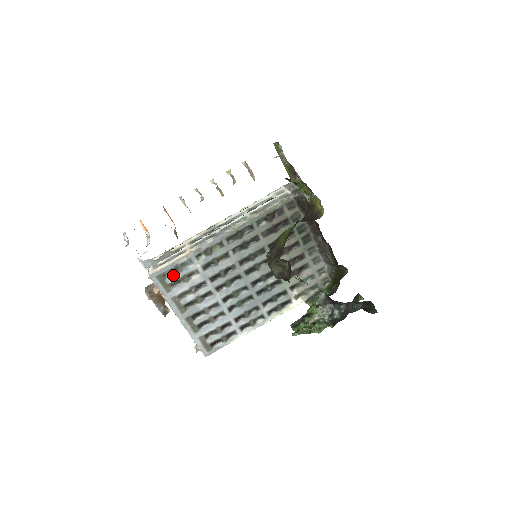
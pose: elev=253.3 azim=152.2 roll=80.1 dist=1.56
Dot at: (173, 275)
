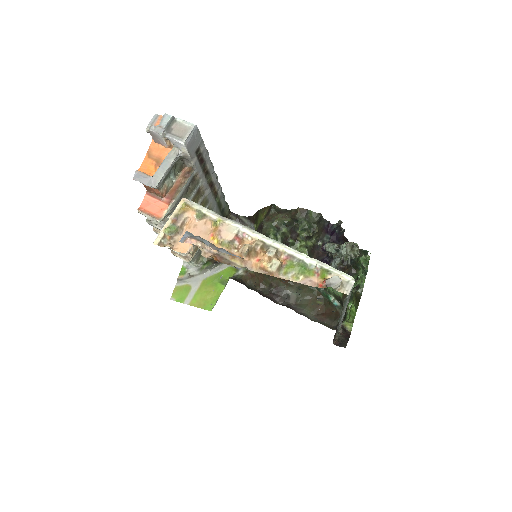
Dot at: occluded
